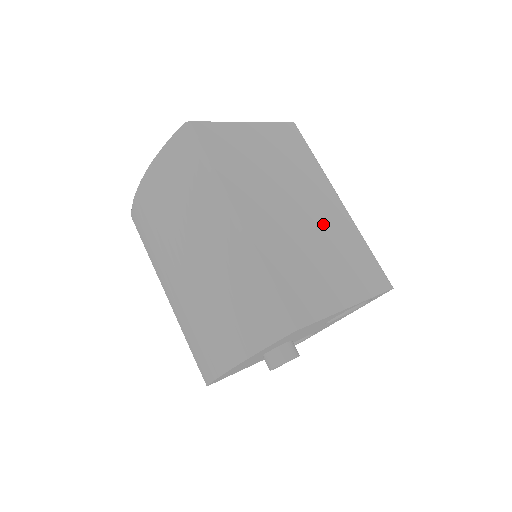
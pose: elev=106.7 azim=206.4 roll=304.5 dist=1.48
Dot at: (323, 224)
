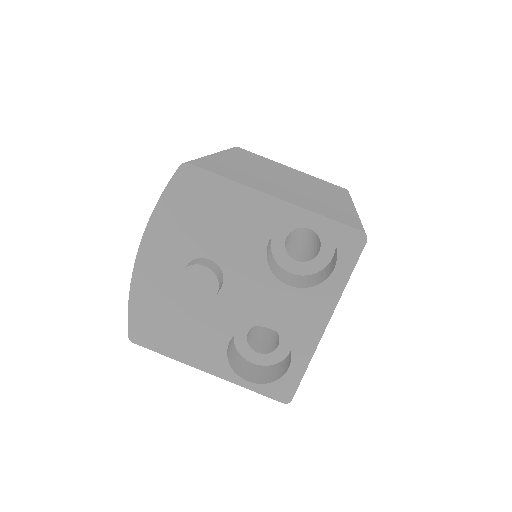
Dot at: (309, 192)
